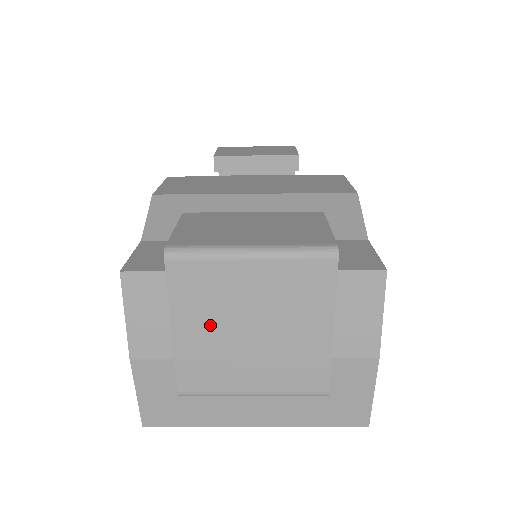
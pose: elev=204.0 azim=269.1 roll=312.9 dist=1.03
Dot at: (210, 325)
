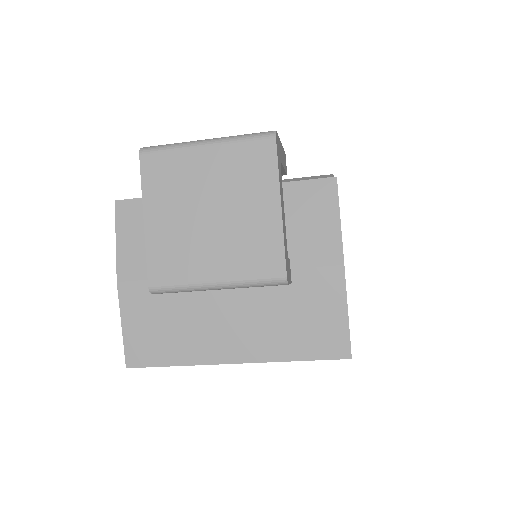
Dot at: (175, 211)
